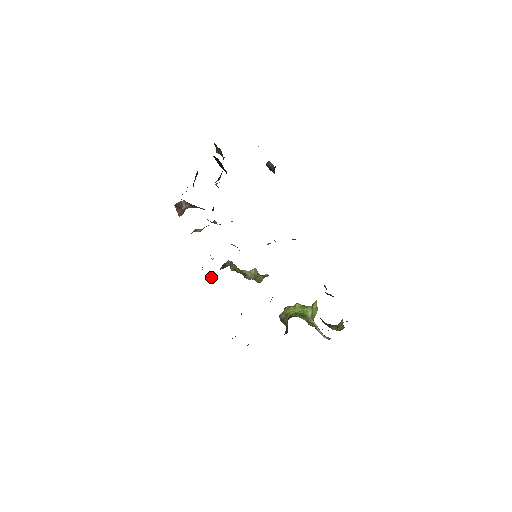
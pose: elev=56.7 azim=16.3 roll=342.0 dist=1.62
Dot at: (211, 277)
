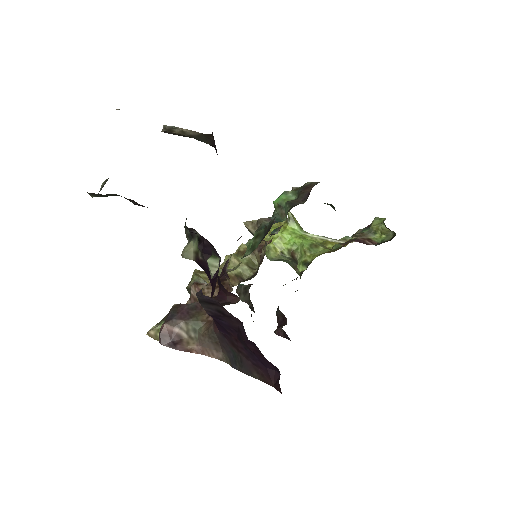
Dot at: occluded
